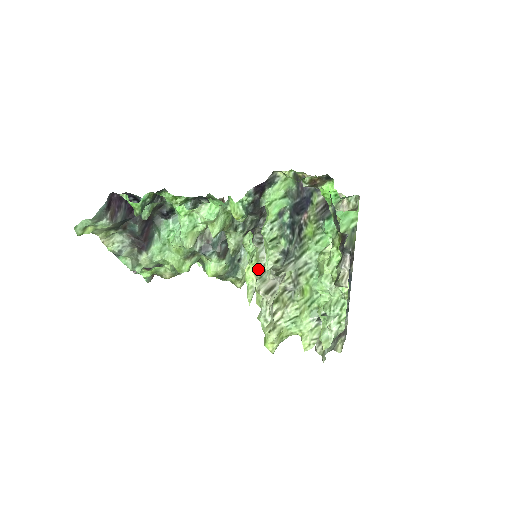
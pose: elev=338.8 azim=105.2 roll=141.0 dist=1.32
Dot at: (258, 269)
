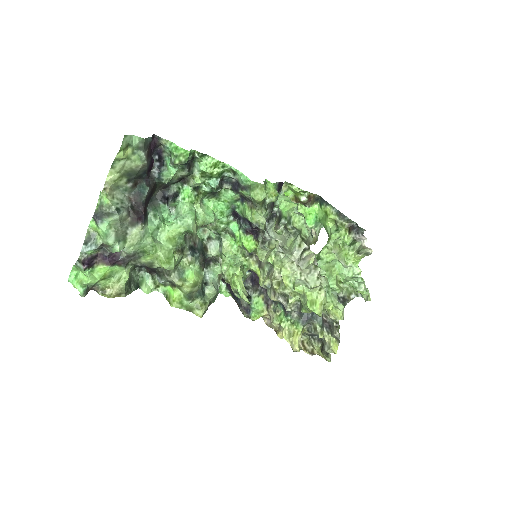
Dot at: (279, 252)
